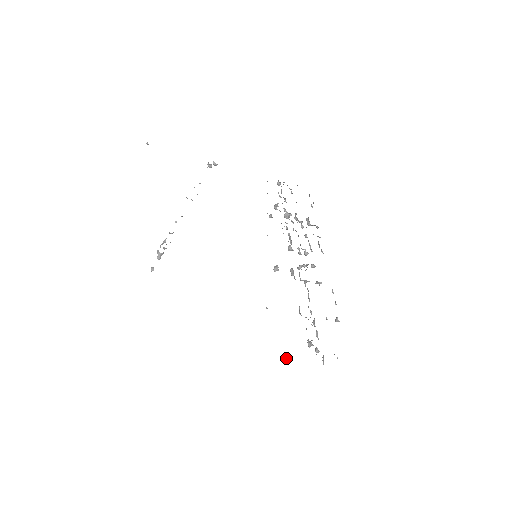
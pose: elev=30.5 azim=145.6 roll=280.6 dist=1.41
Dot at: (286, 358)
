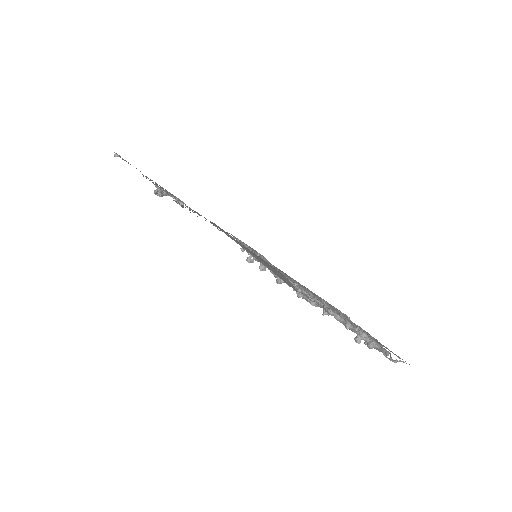
Dot at: (346, 323)
